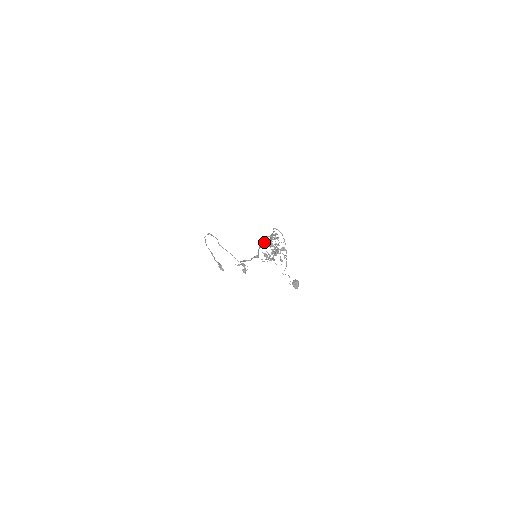
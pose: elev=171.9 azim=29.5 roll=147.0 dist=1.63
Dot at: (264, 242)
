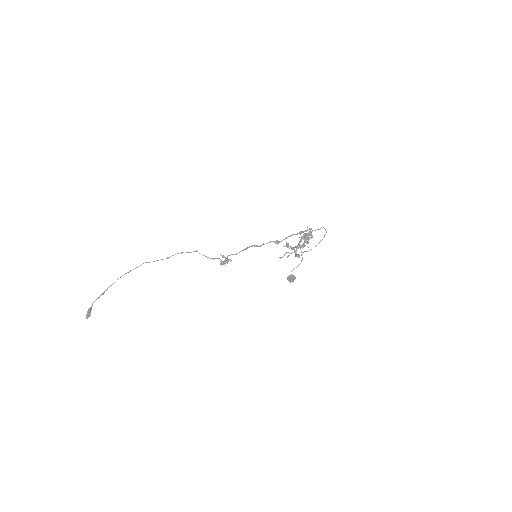
Dot at: (303, 231)
